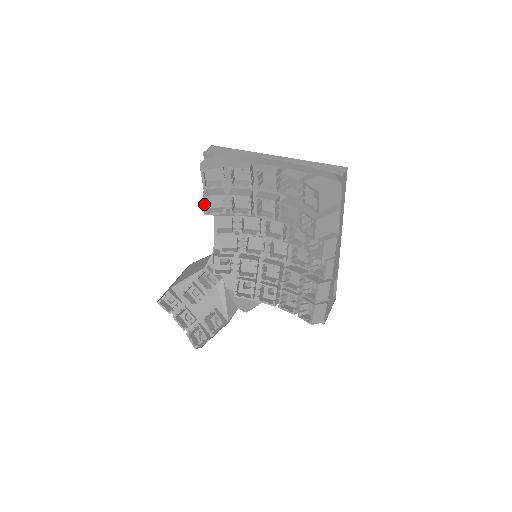
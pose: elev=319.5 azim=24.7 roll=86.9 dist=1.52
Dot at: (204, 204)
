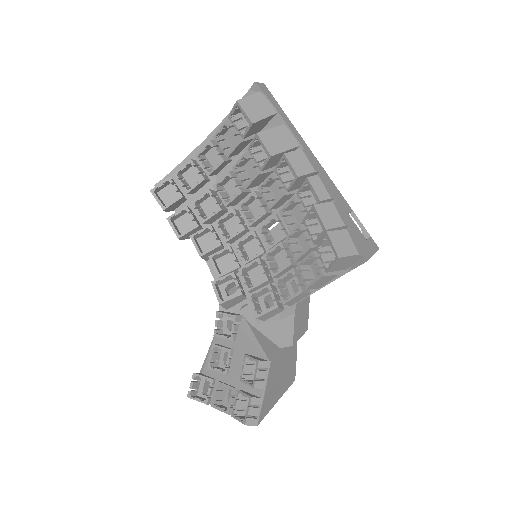
Dot at: (172, 227)
